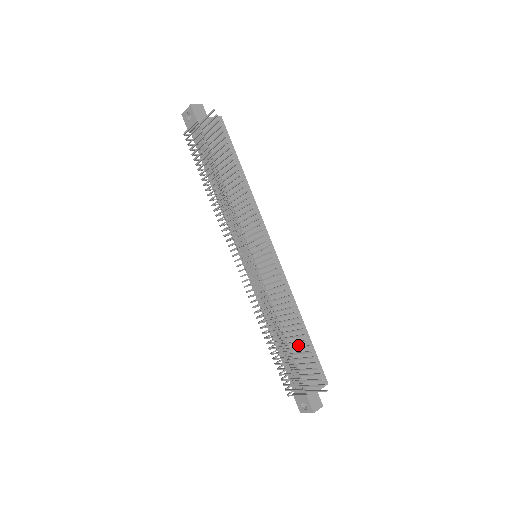
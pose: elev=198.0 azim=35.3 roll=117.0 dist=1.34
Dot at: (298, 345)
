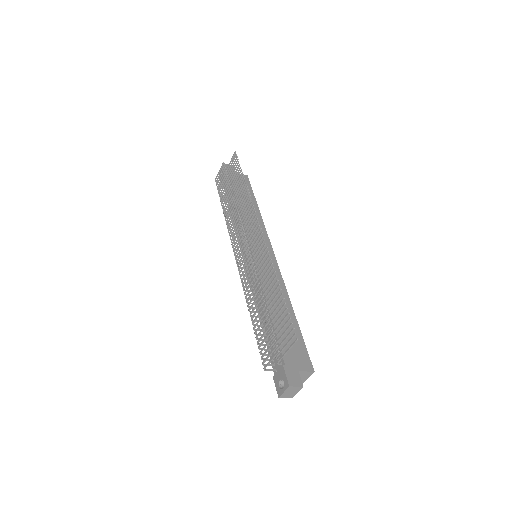
Dot at: occluded
